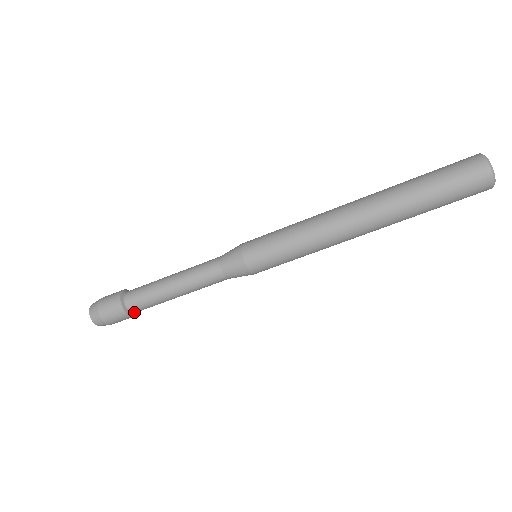
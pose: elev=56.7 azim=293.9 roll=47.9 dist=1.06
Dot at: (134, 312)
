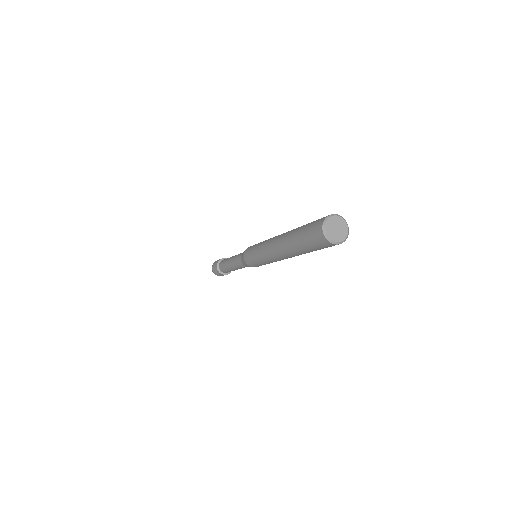
Dot at: (228, 272)
